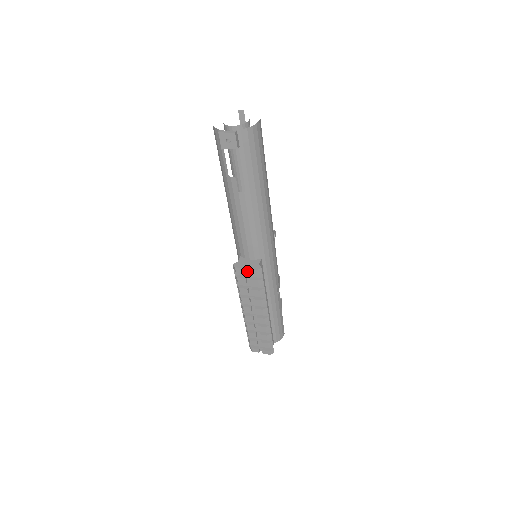
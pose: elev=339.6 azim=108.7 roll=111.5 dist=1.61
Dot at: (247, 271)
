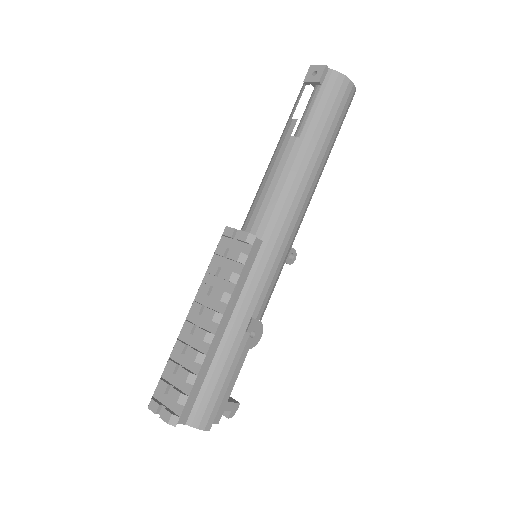
Dot at: (236, 239)
